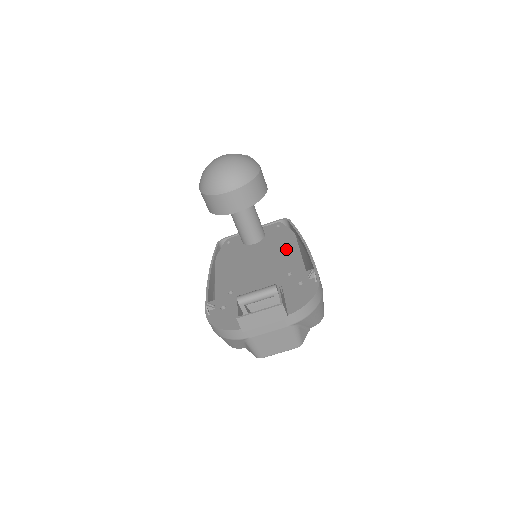
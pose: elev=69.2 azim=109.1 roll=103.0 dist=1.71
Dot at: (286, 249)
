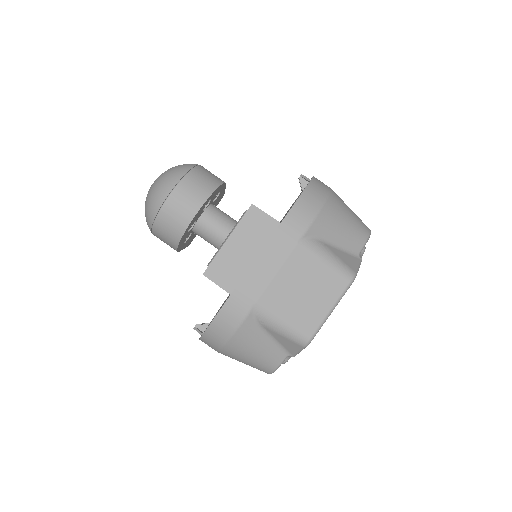
Dot at: occluded
